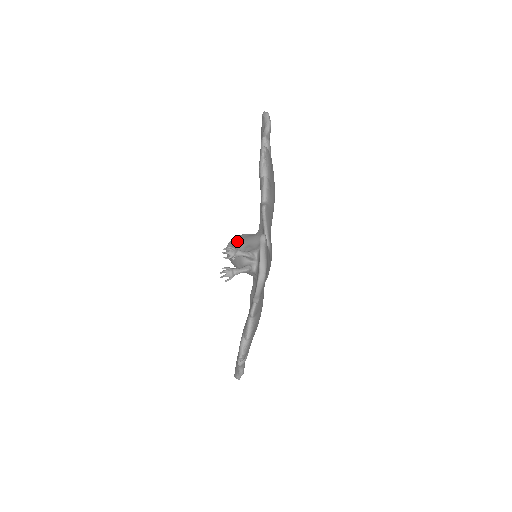
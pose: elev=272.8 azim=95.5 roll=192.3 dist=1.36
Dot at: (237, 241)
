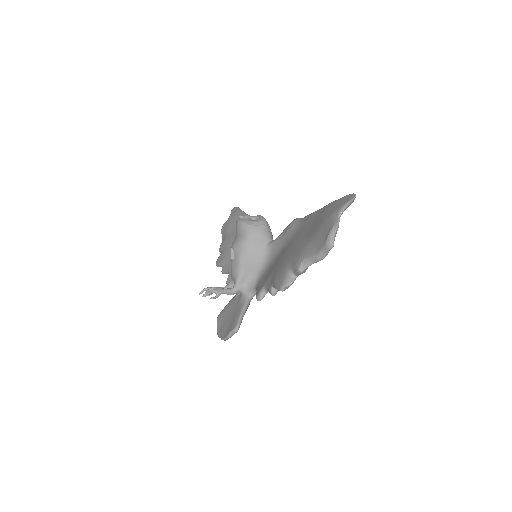
Dot at: (241, 248)
